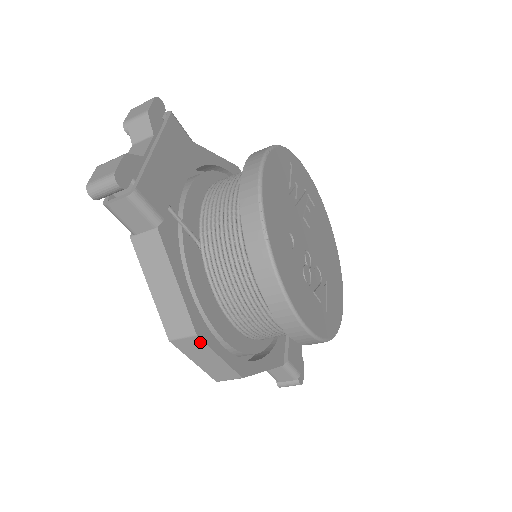
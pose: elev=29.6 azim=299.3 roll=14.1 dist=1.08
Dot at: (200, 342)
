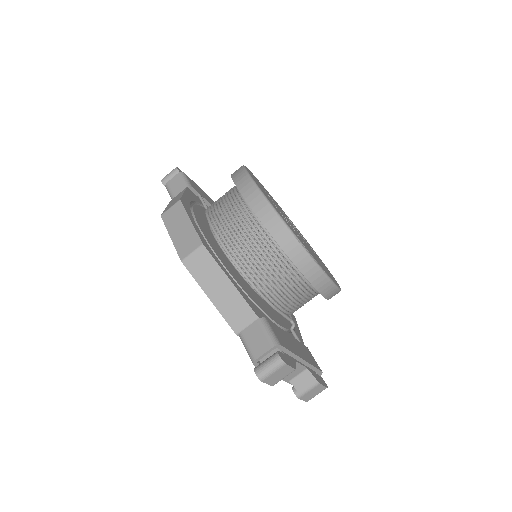
Dot at: (180, 207)
